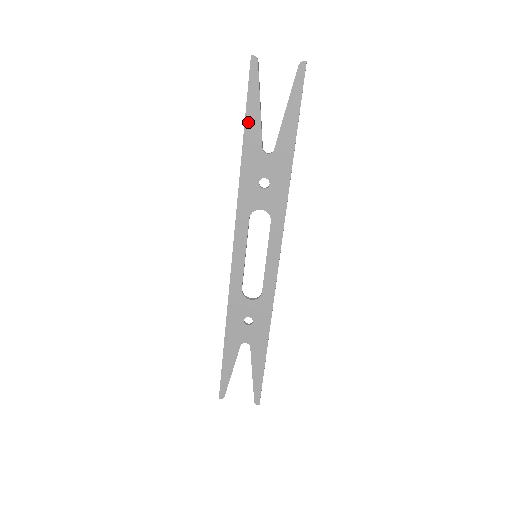
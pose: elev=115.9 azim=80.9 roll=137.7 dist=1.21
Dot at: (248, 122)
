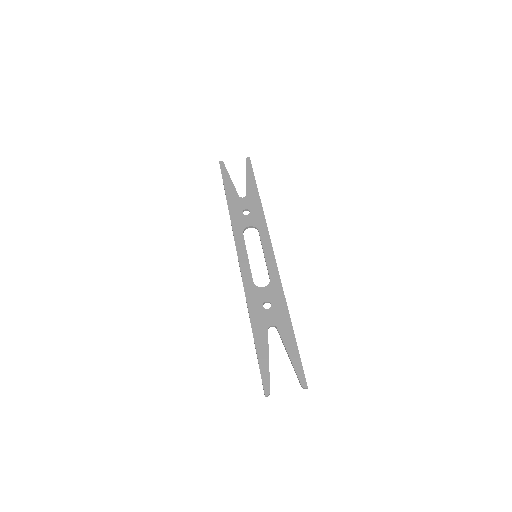
Dot at: (226, 187)
